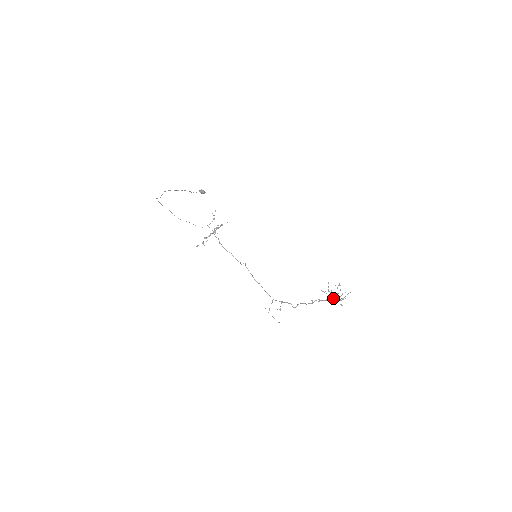
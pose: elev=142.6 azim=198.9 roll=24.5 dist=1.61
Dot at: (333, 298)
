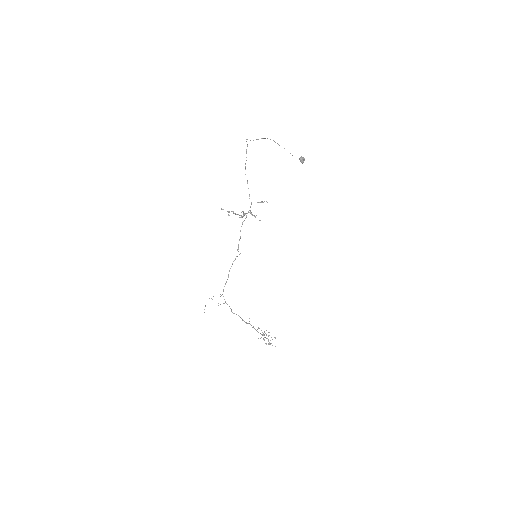
Dot at: occluded
